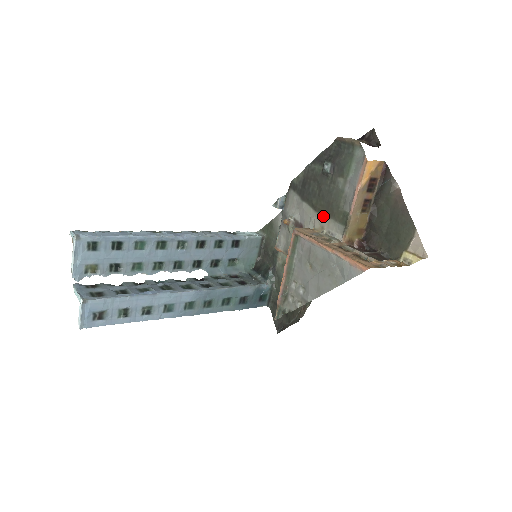
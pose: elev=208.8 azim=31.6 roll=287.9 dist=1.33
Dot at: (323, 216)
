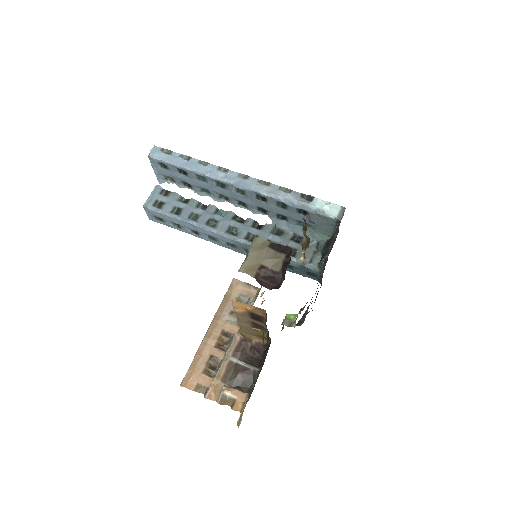
Dot at: (260, 288)
